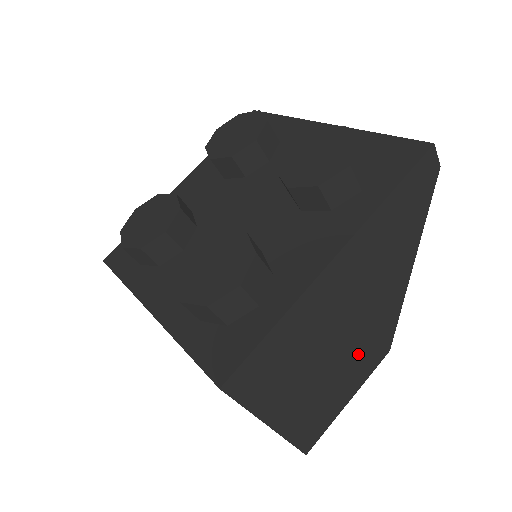
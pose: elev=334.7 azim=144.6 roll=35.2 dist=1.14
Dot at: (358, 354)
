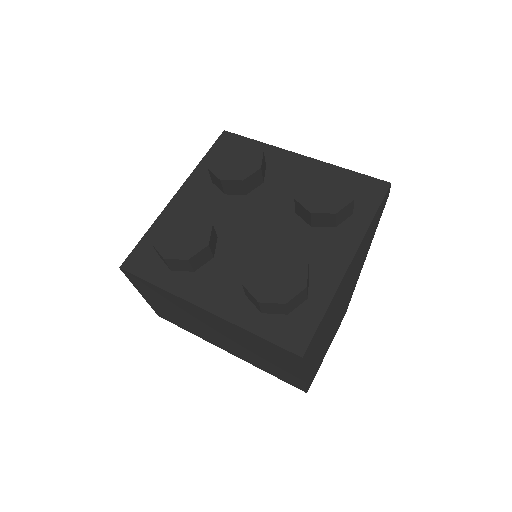
Dot at: (338, 320)
